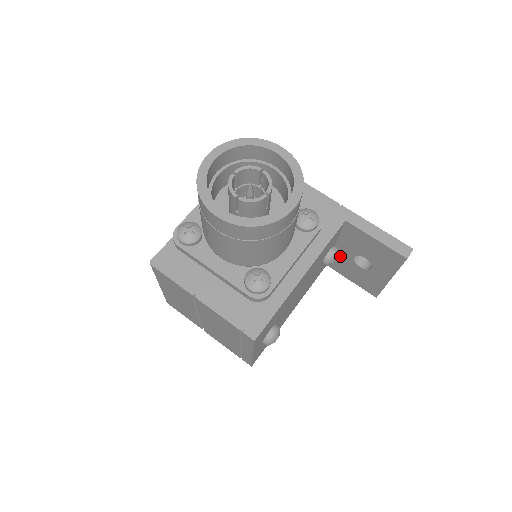
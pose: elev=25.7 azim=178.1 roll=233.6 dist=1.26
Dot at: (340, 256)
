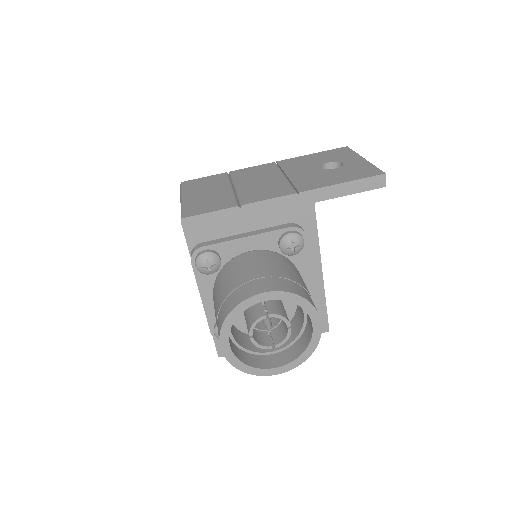
Dot at: occluded
